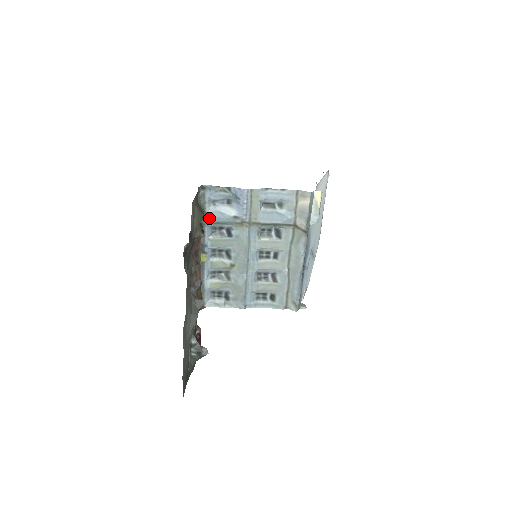
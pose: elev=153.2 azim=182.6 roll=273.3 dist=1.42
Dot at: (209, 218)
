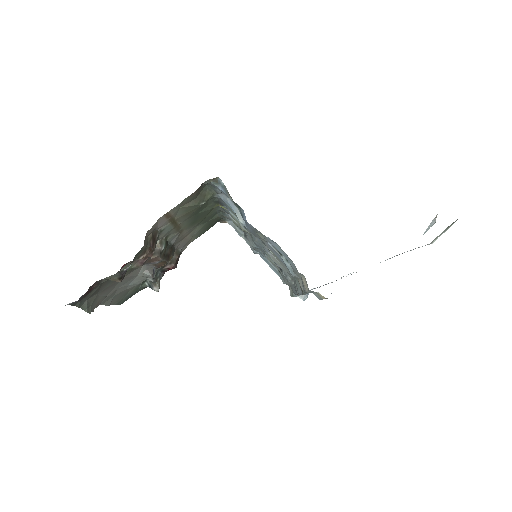
Dot at: (223, 199)
